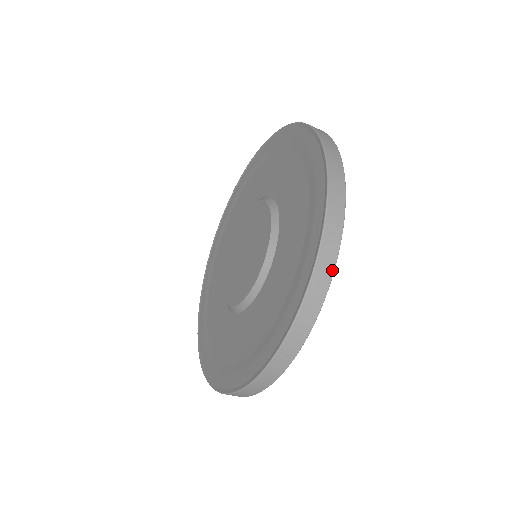
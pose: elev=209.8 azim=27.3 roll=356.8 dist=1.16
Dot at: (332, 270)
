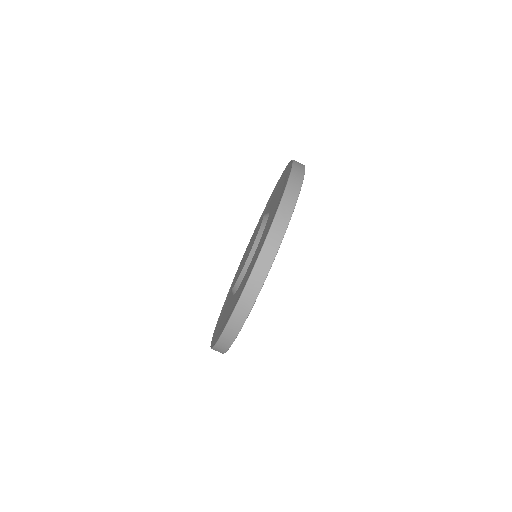
Dot at: (292, 209)
